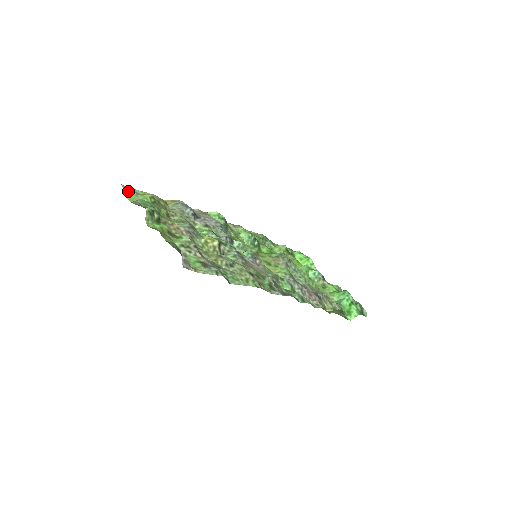
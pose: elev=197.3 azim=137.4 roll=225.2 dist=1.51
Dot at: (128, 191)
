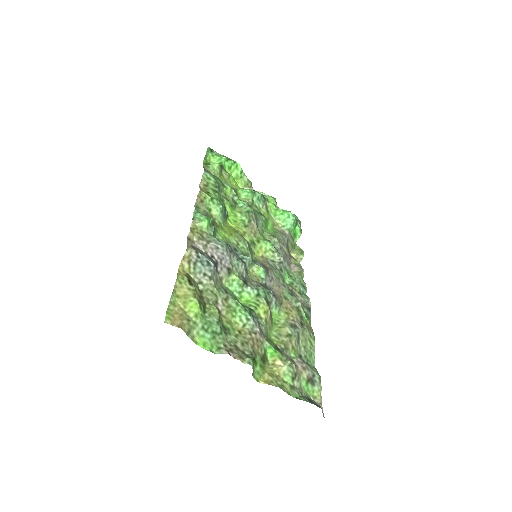
Dot at: (189, 330)
